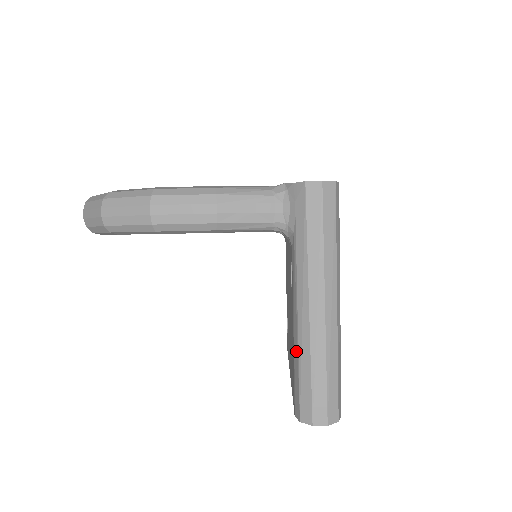
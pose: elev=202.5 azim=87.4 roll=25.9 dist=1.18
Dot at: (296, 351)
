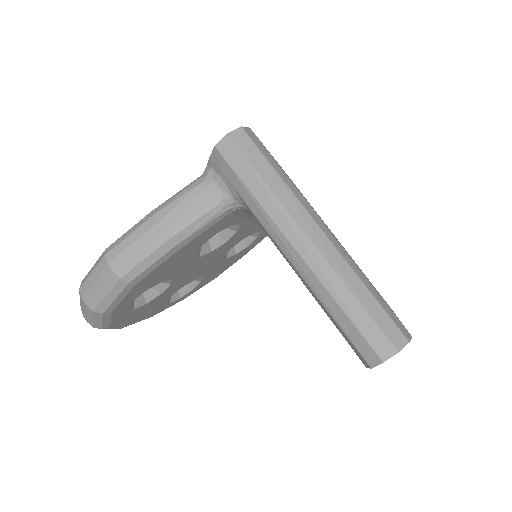
Dot at: (318, 302)
